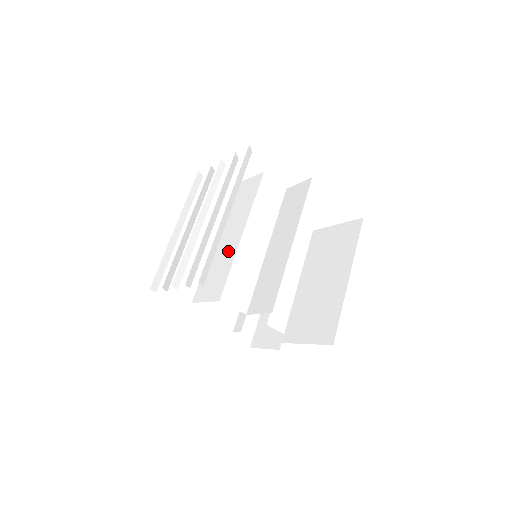
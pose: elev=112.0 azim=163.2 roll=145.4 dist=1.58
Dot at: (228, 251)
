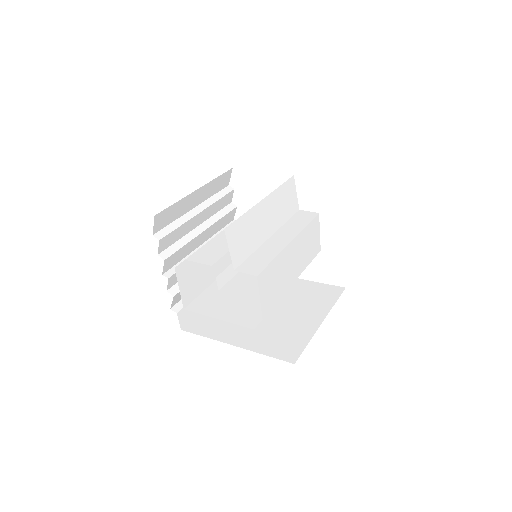
Dot at: occluded
